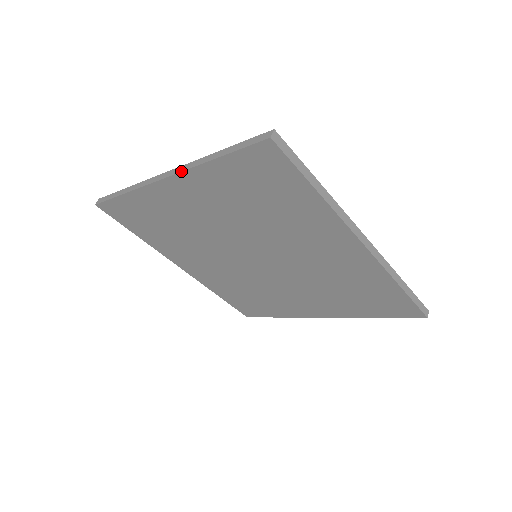
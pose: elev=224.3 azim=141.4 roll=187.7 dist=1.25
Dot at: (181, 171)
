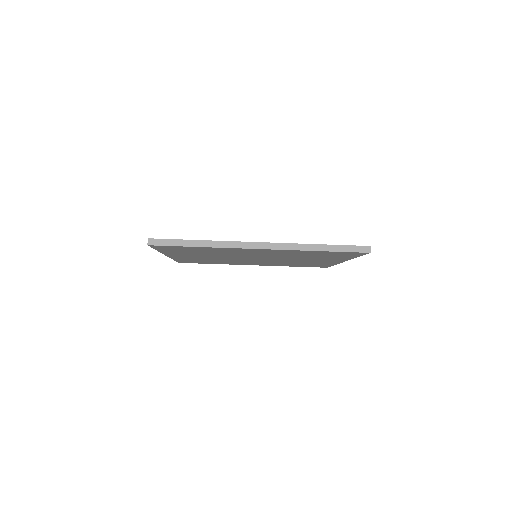
Dot at: occluded
